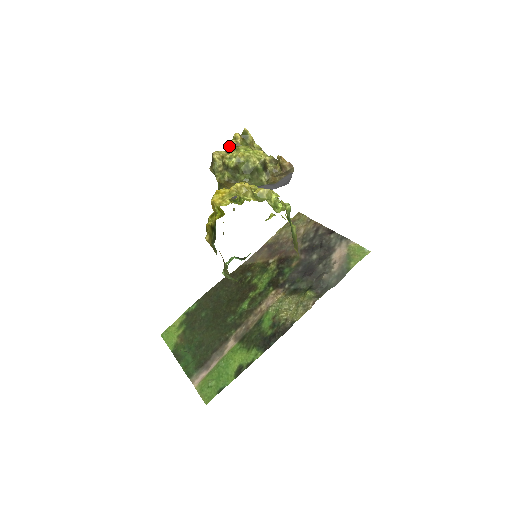
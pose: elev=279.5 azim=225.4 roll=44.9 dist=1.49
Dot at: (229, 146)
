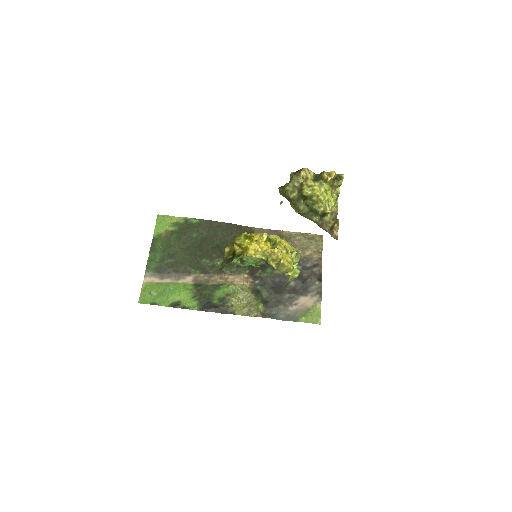
Dot at: (320, 173)
